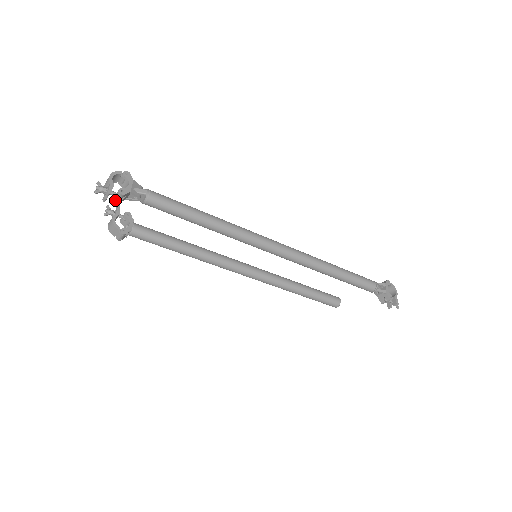
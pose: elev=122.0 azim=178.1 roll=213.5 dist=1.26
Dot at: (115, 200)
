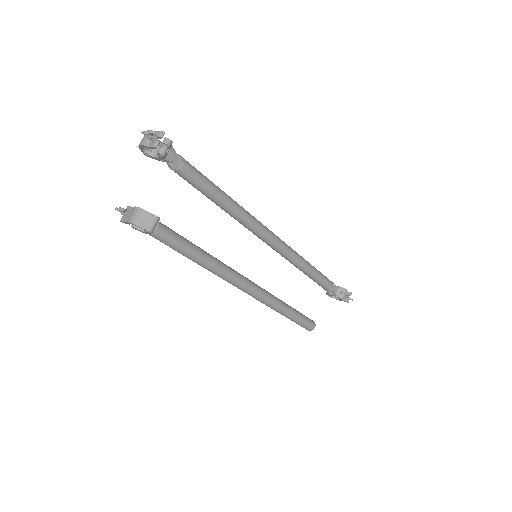
Dot at: (162, 151)
